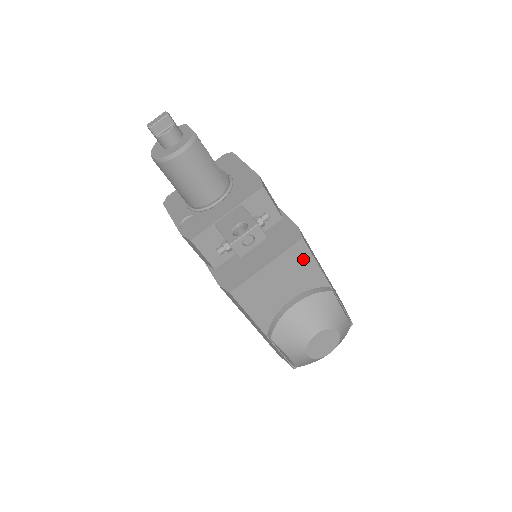
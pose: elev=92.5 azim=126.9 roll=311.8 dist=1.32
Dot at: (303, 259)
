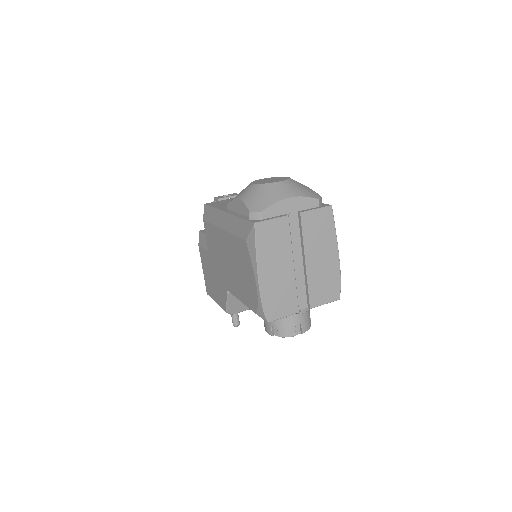
Dot at: occluded
